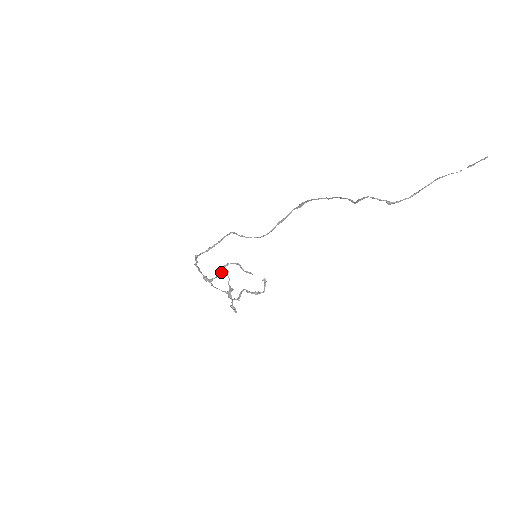
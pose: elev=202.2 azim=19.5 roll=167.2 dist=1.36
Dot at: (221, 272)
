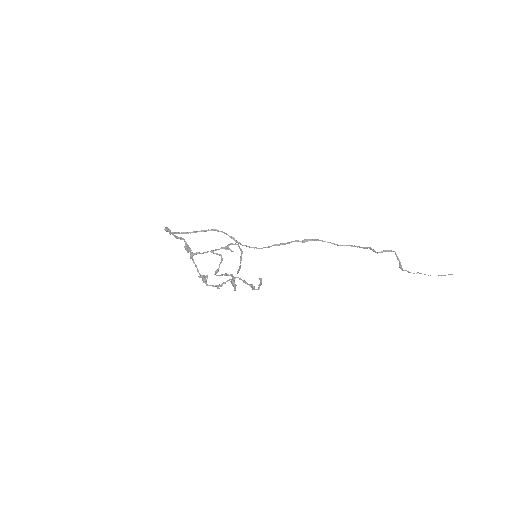
Dot at: (224, 247)
